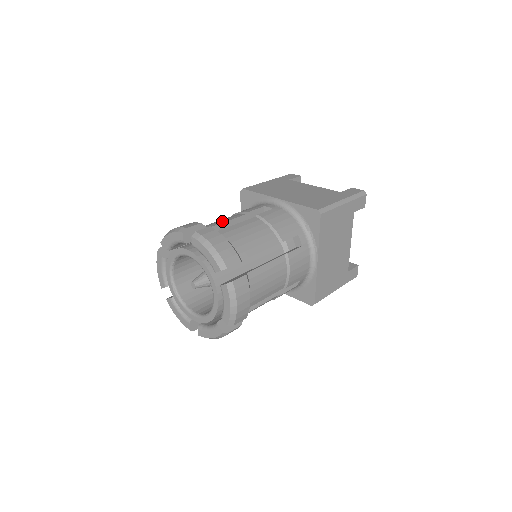
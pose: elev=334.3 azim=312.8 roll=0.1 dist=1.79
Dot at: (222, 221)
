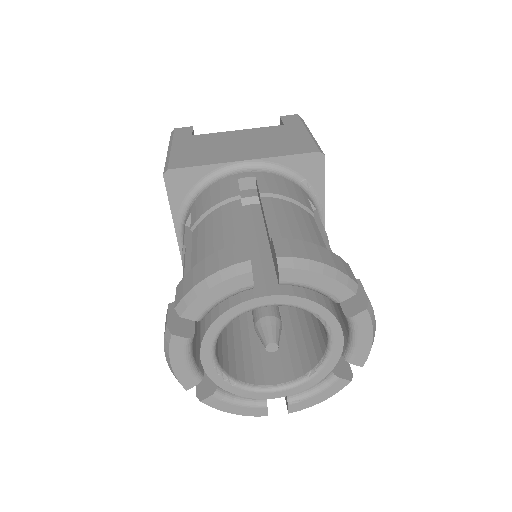
Dot at: (237, 225)
